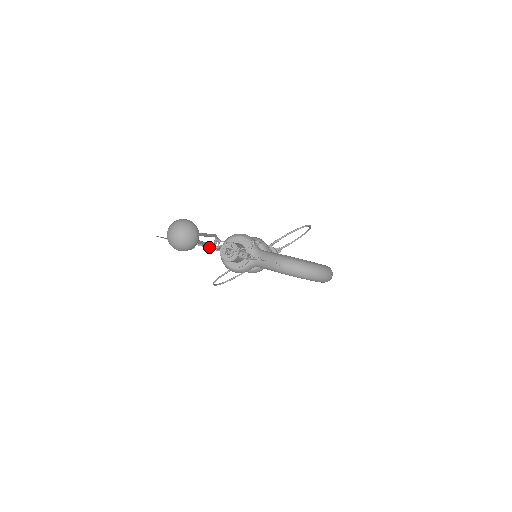
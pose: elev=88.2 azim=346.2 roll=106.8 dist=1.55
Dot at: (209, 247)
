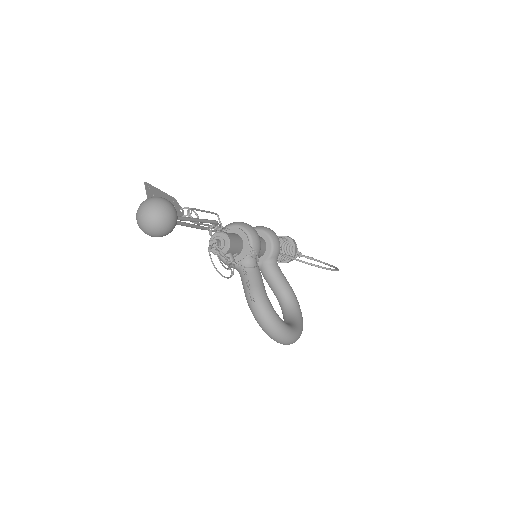
Dot at: (204, 225)
